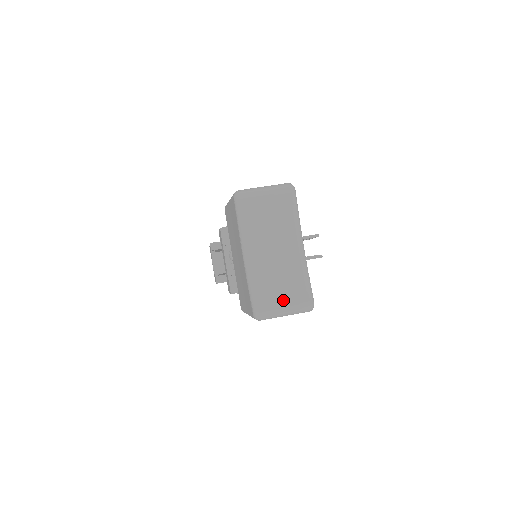
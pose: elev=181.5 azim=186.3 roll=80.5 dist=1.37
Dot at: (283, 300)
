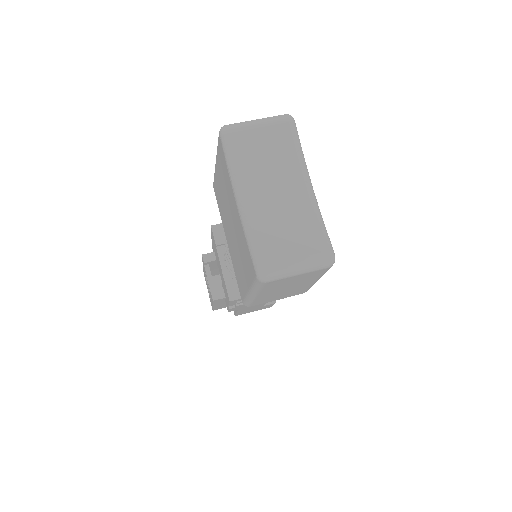
Dot at: (294, 252)
